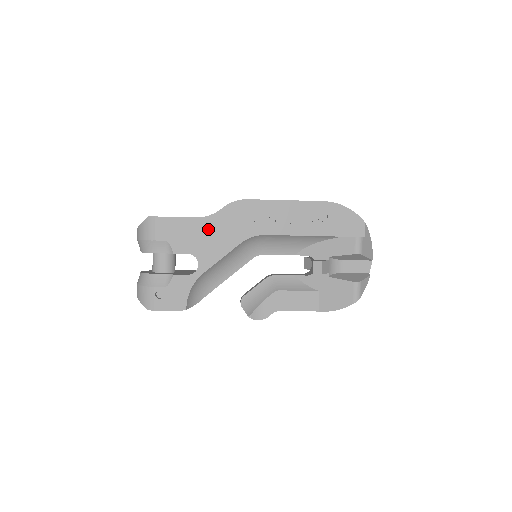
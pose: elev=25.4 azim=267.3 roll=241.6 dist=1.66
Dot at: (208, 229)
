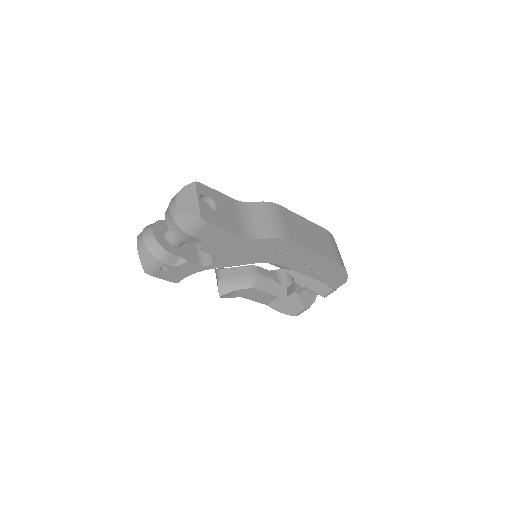
Dot at: (243, 246)
